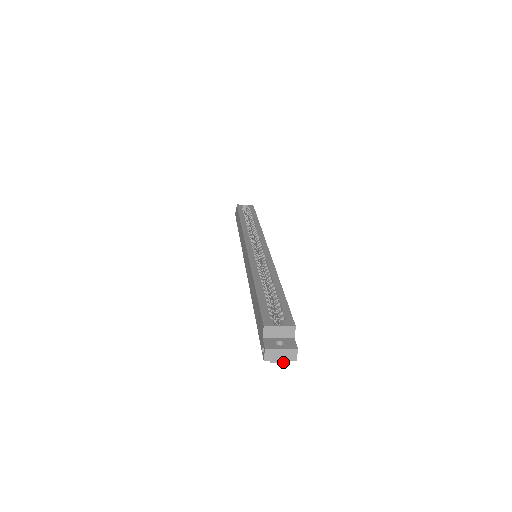
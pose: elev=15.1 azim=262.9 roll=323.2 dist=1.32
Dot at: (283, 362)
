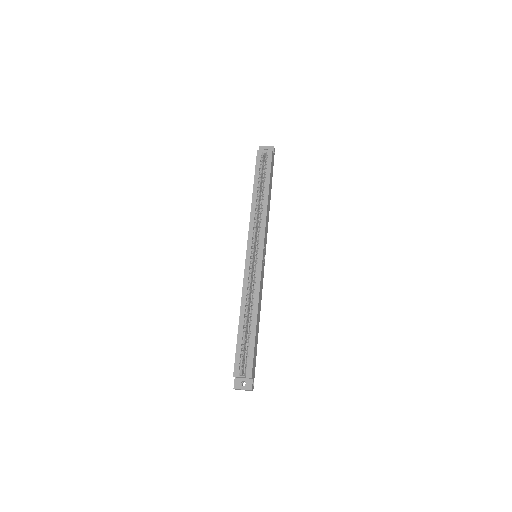
Dot at: (246, 390)
